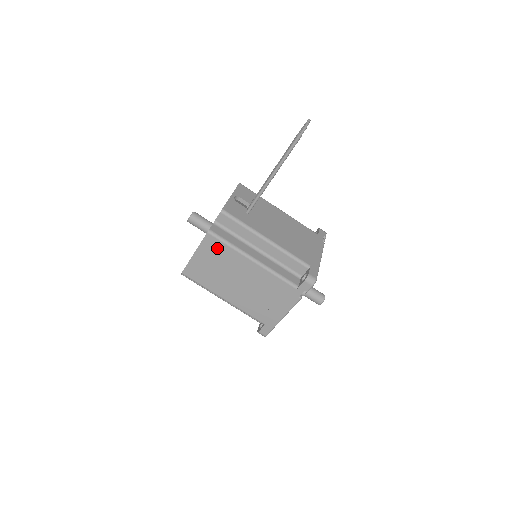
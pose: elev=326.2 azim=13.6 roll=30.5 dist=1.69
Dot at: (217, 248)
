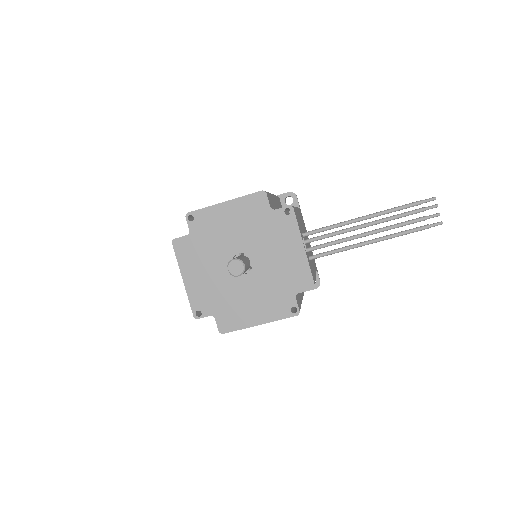
Dot at: occluded
